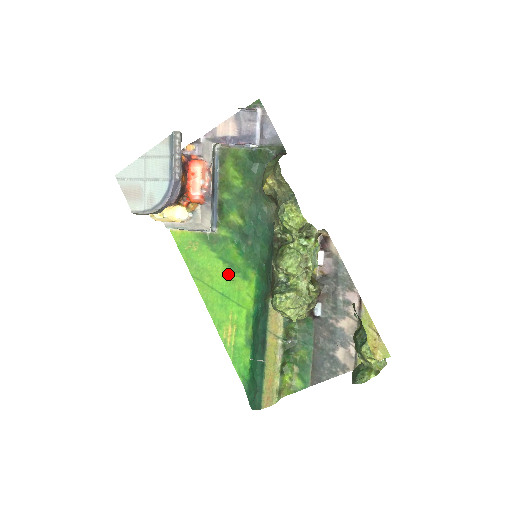
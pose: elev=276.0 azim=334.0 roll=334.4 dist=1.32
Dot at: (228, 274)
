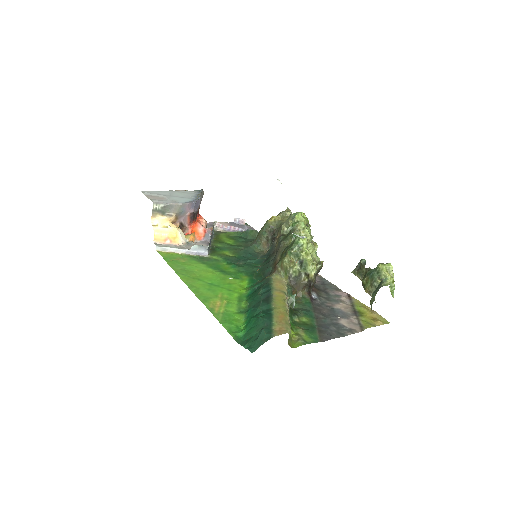
Dot at: (218, 275)
